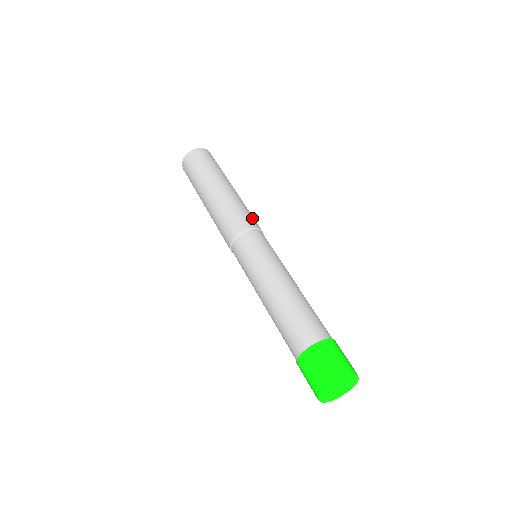
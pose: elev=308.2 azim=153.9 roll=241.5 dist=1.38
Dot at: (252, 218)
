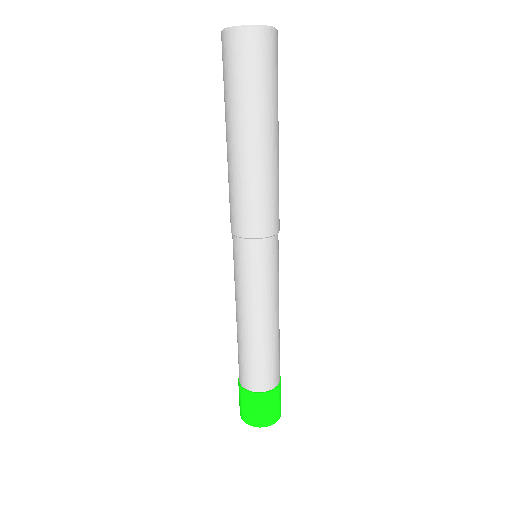
Dot at: occluded
